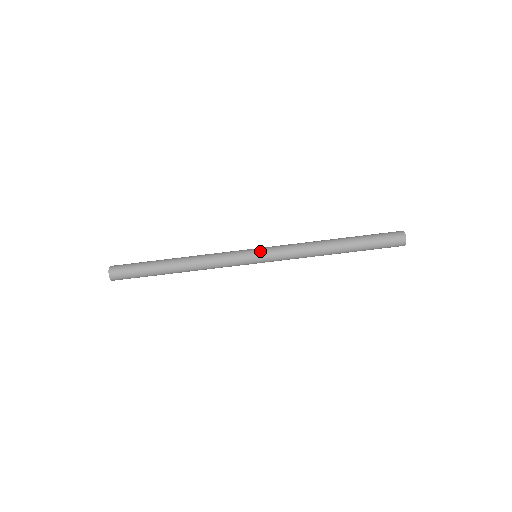
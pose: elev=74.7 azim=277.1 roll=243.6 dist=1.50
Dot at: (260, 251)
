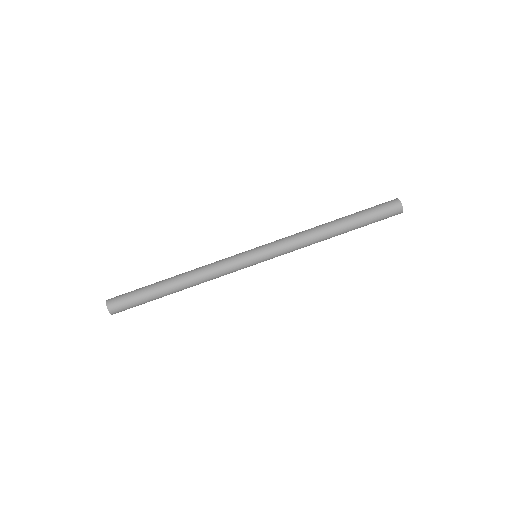
Dot at: (258, 247)
